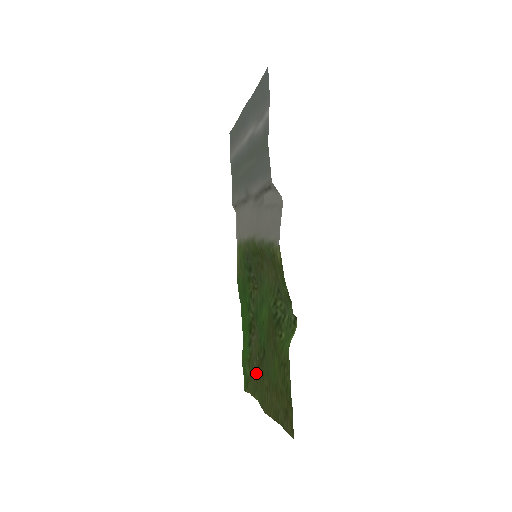
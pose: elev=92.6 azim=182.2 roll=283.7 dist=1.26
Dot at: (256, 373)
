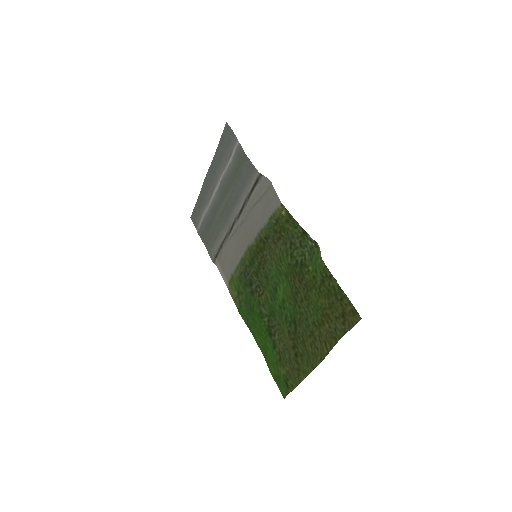
Dot at: (293, 358)
